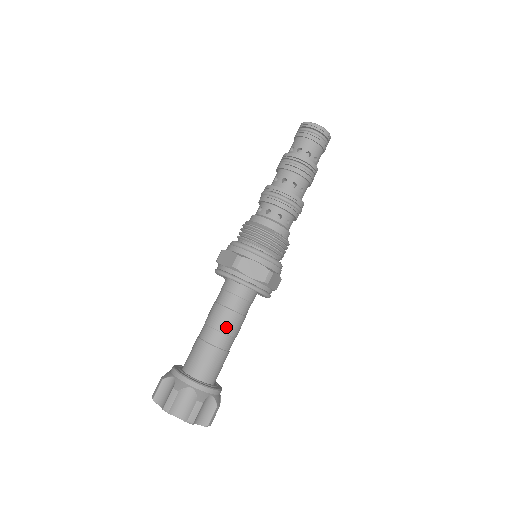
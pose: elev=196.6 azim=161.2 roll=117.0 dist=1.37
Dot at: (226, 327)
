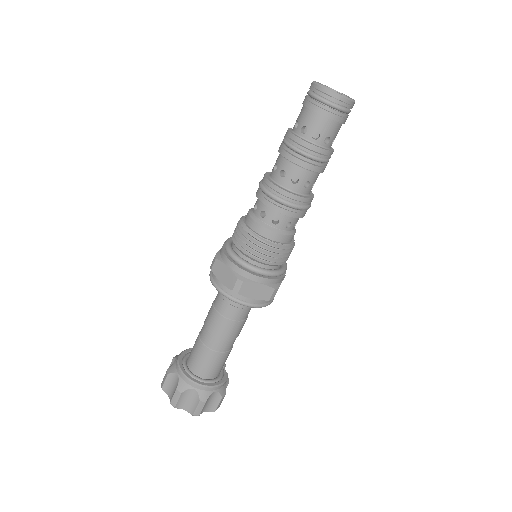
Dot at: (212, 327)
